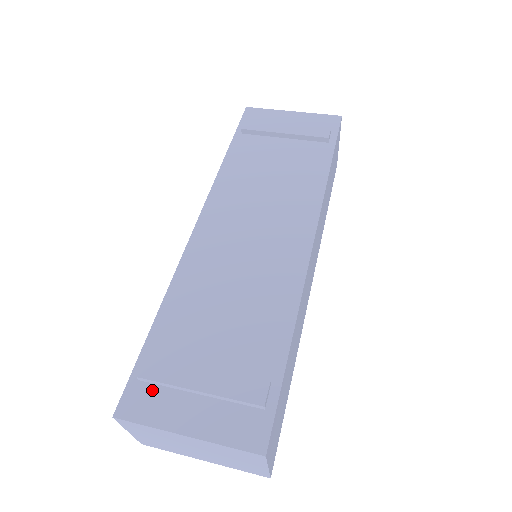
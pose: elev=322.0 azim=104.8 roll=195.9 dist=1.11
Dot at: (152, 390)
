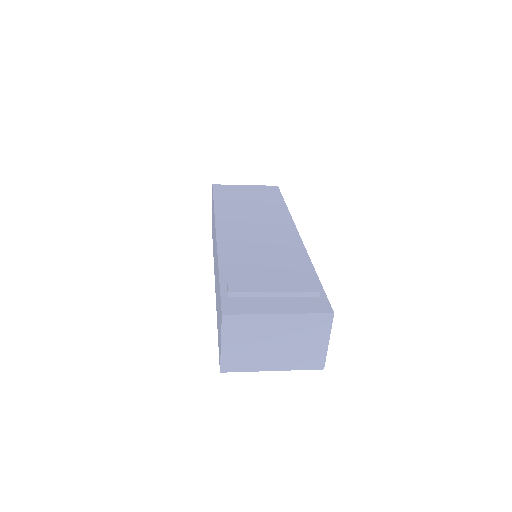
Dot at: (241, 300)
